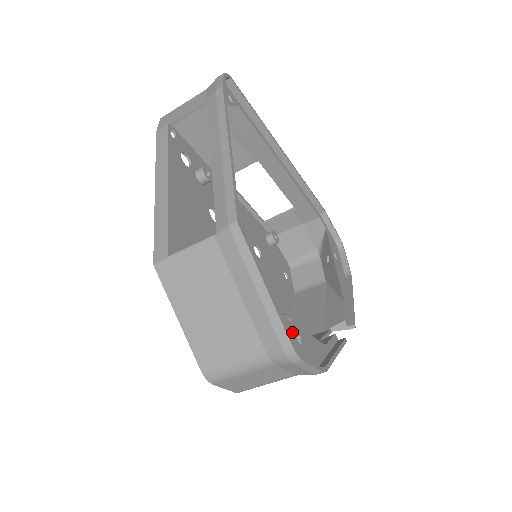
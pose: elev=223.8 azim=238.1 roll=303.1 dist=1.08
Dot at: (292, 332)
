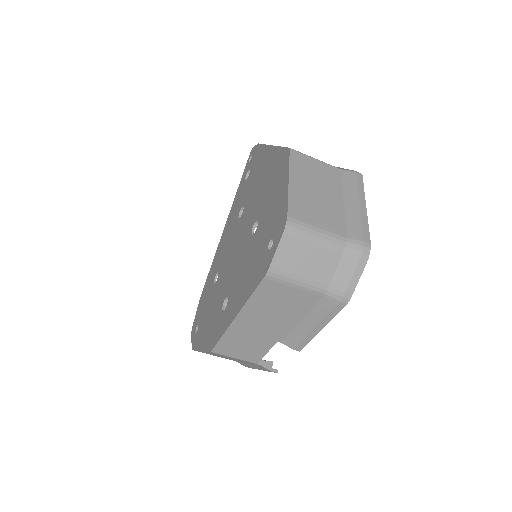
Dot at: occluded
